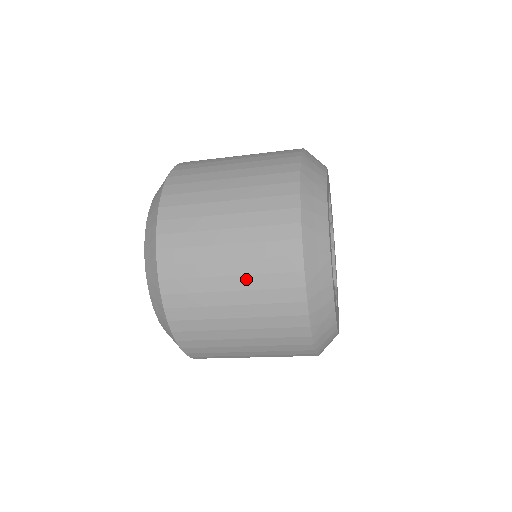
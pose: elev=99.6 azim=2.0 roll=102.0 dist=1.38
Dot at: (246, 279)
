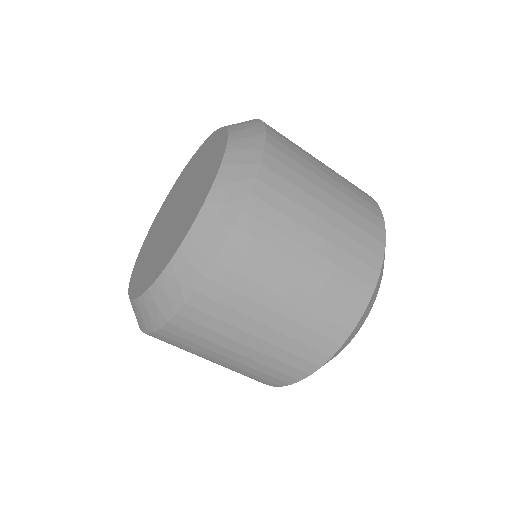
Dot at: (319, 281)
